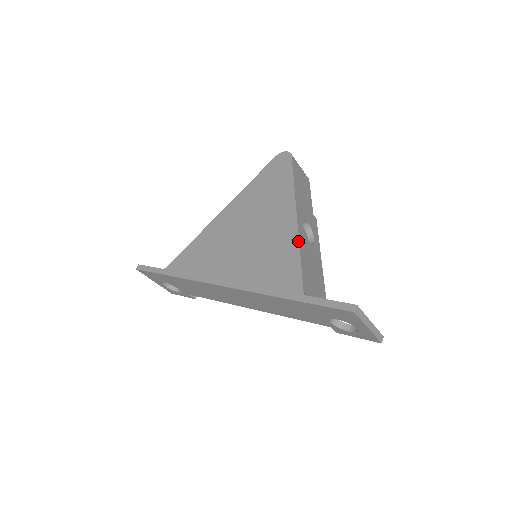
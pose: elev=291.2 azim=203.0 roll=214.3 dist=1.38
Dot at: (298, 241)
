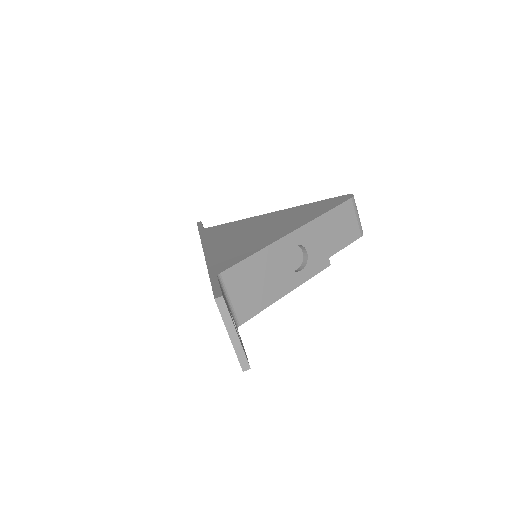
Dot at: (267, 245)
